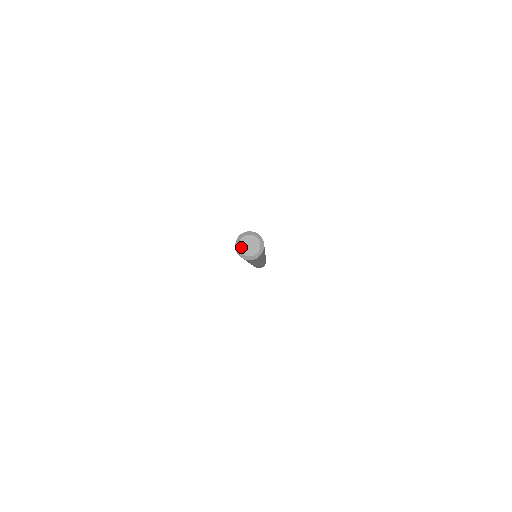
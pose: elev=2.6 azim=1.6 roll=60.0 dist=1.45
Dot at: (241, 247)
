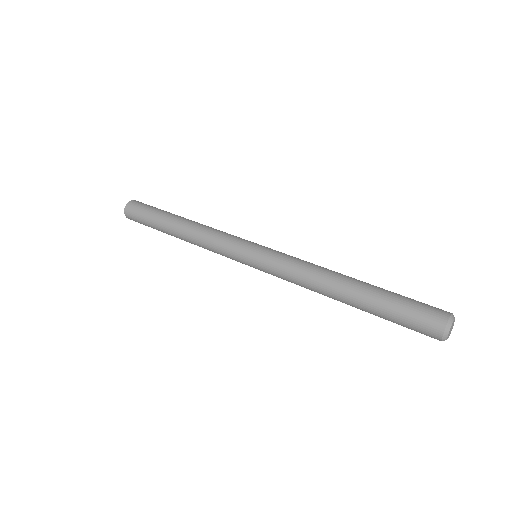
Dot at: (448, 337)
